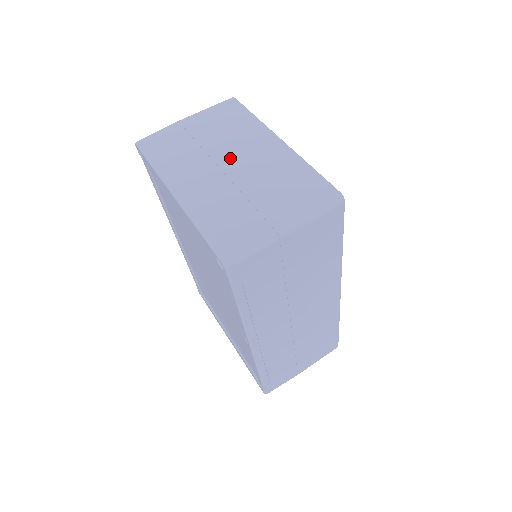
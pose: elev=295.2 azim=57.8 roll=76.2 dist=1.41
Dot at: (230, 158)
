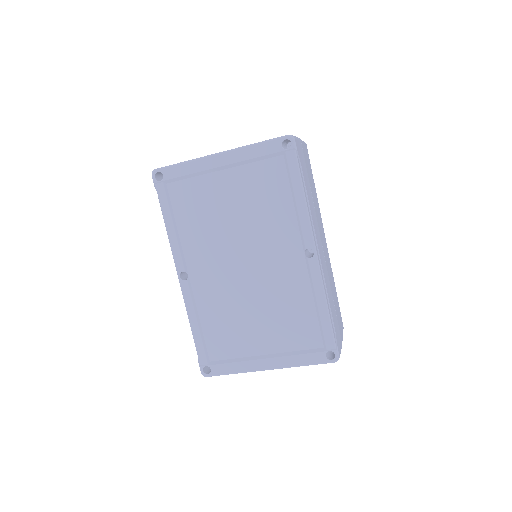
Dot at: occluded
